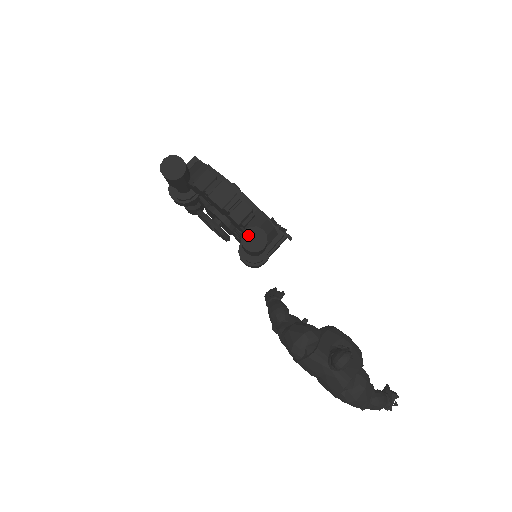
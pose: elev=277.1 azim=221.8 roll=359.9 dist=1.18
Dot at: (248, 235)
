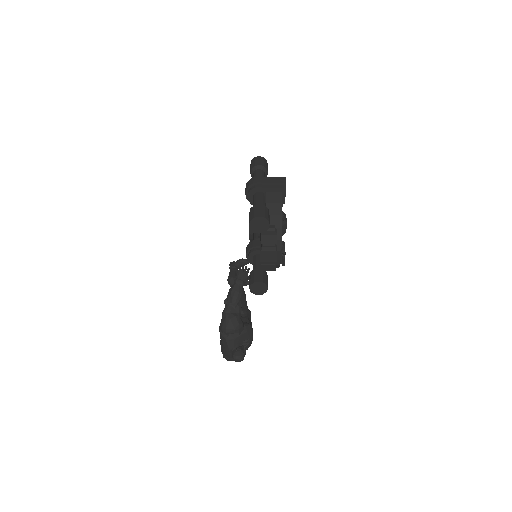
Dot at: (258, 285)
